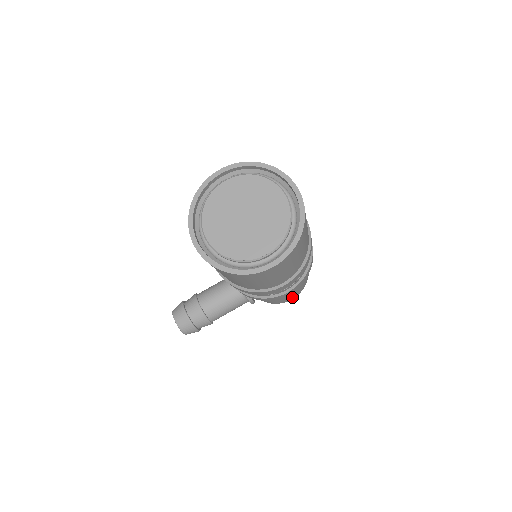
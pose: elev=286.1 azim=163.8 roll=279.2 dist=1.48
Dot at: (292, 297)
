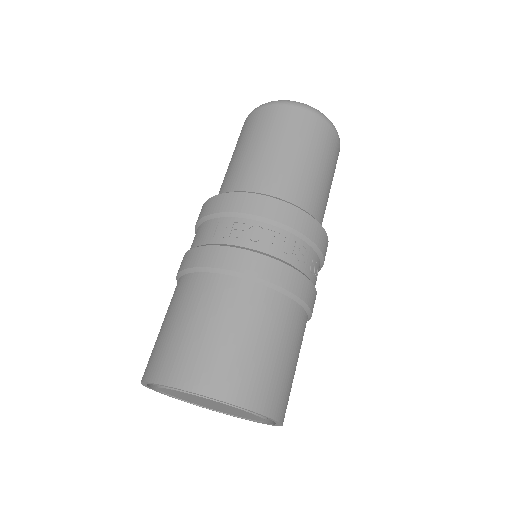
Dot at: occluded
